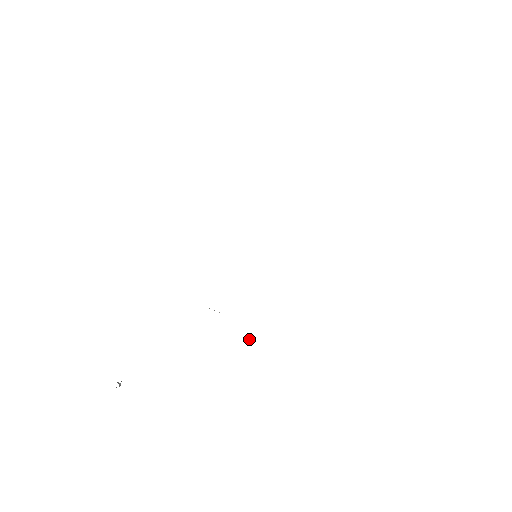
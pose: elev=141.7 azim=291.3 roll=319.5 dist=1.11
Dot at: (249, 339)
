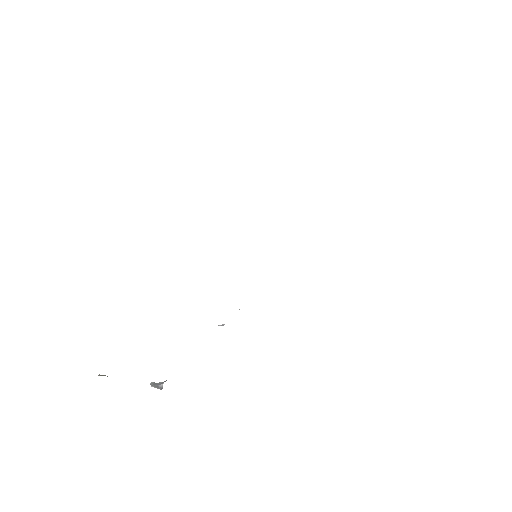
Dot at: (223, 325)
